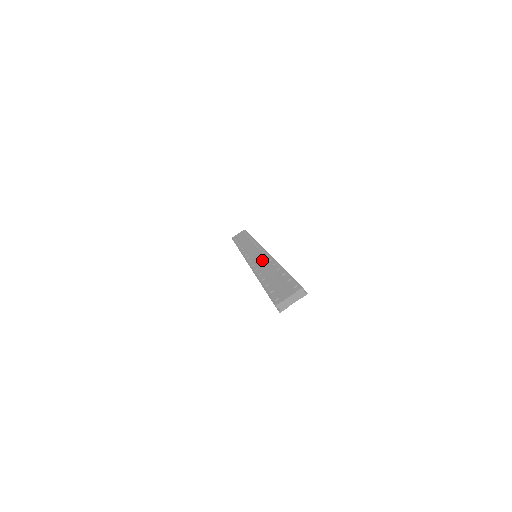
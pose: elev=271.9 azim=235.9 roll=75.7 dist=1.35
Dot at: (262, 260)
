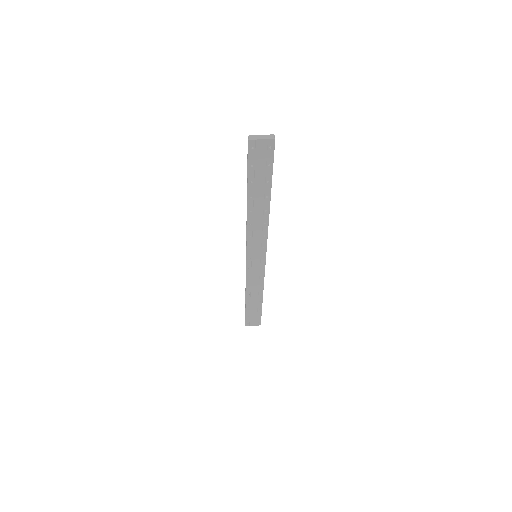
Dot at: occluded
